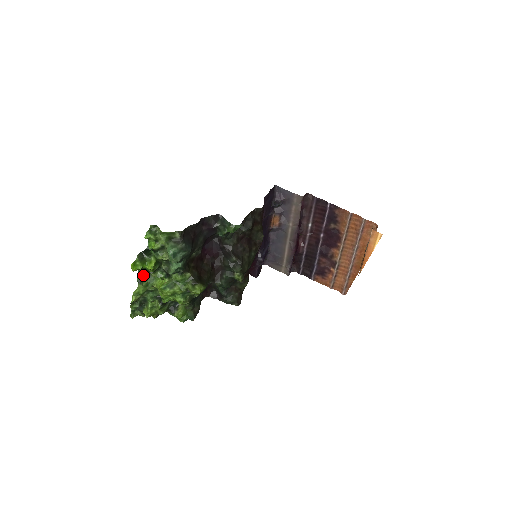
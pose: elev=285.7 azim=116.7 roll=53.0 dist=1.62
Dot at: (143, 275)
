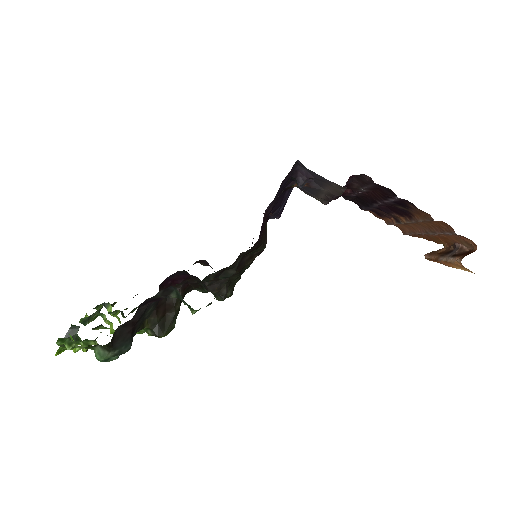
Dot at: (85, 317)
